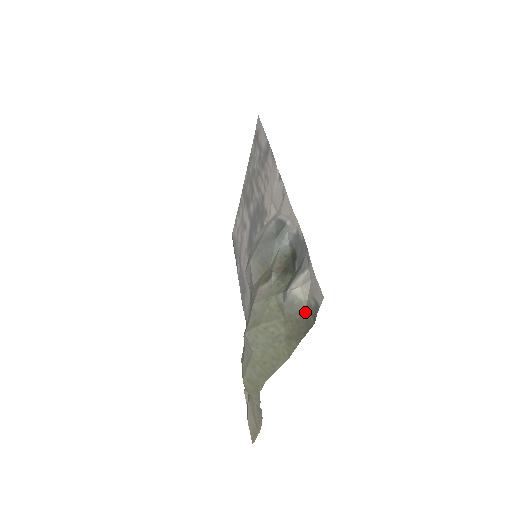
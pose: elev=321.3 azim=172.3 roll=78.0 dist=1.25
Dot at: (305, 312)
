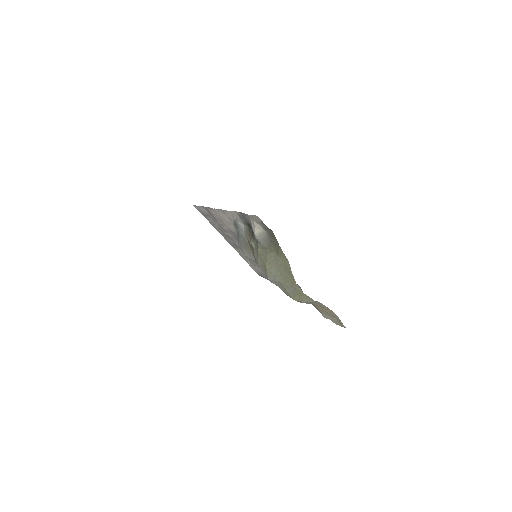
Dot at: (268, 234)
